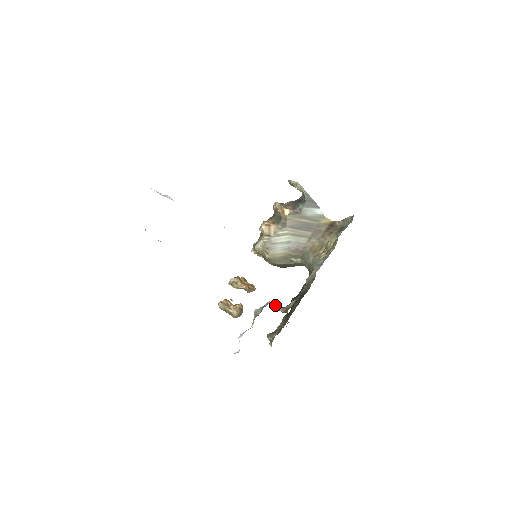
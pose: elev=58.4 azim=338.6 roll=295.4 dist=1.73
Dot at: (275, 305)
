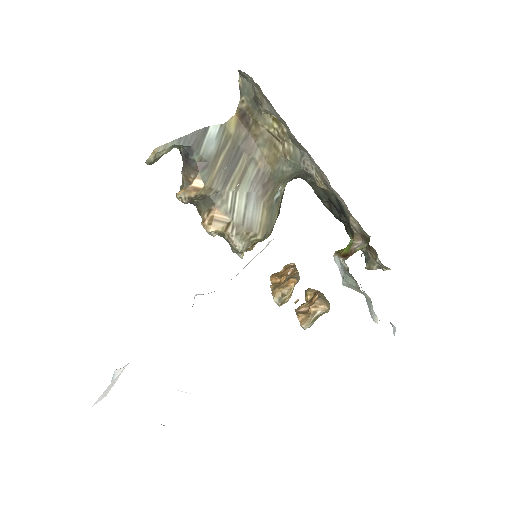
Dot at: (344, 250)
